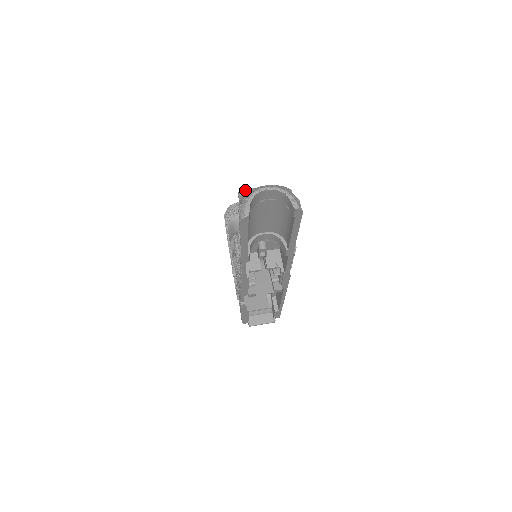
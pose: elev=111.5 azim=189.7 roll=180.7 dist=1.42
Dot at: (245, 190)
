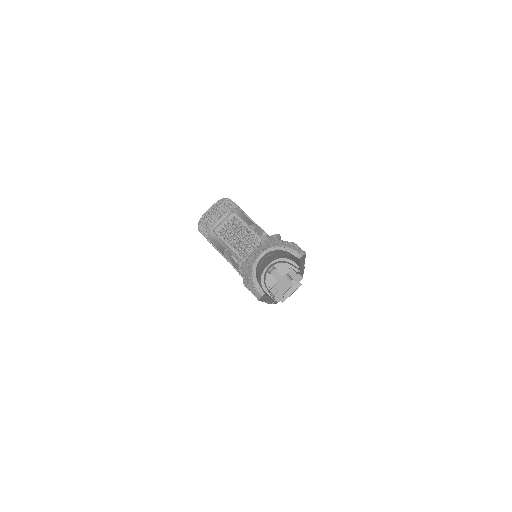
Dot at: (218, 227)
